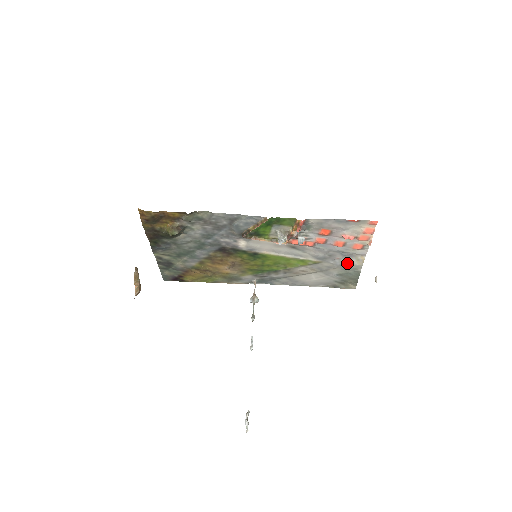
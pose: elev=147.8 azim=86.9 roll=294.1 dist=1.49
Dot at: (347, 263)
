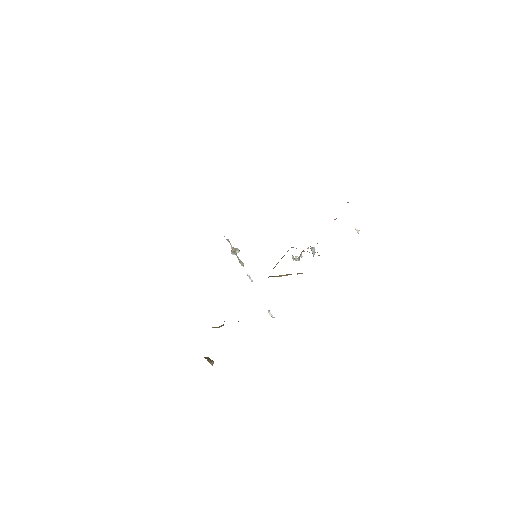
Dot at: occluded
